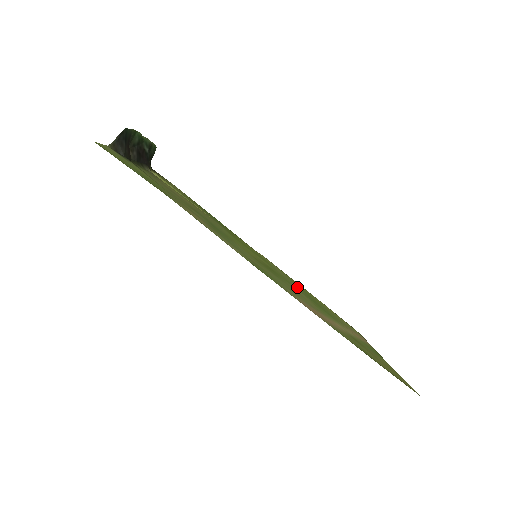
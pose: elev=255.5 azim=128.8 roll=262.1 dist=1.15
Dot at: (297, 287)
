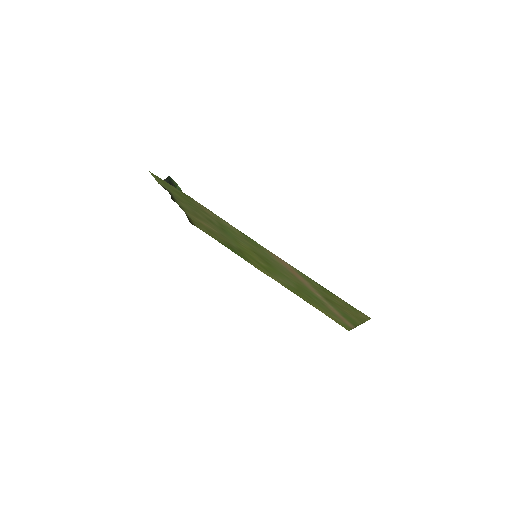
Dot at: (291, 284)
